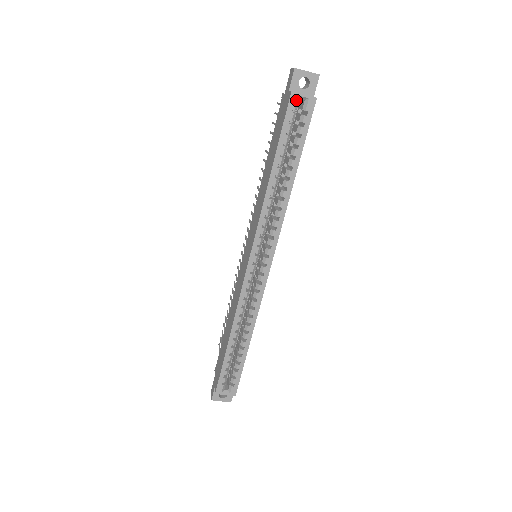
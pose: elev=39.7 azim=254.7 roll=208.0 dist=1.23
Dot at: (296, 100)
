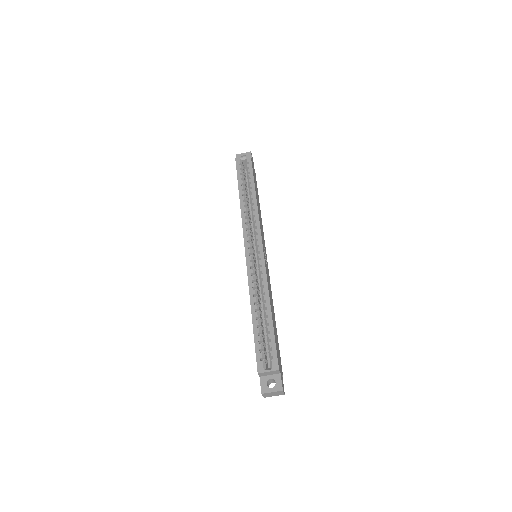
Dot at: (239, 160)
